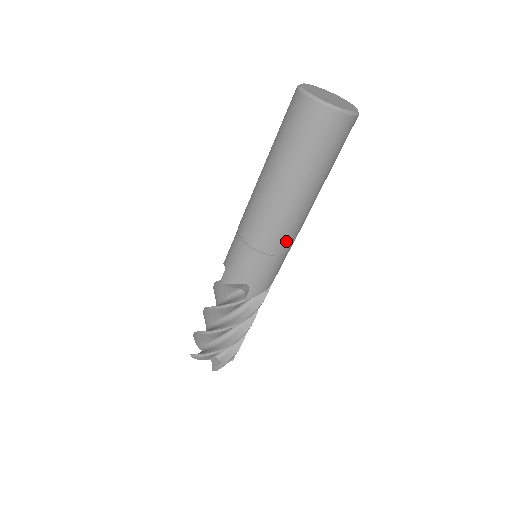
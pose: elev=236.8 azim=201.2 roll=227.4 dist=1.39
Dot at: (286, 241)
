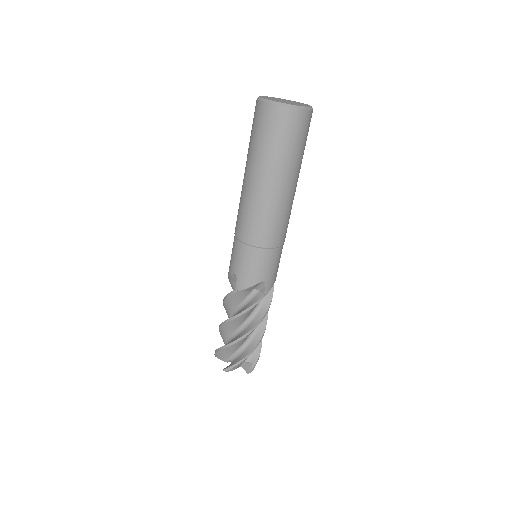
Dot at: (257, 231)
